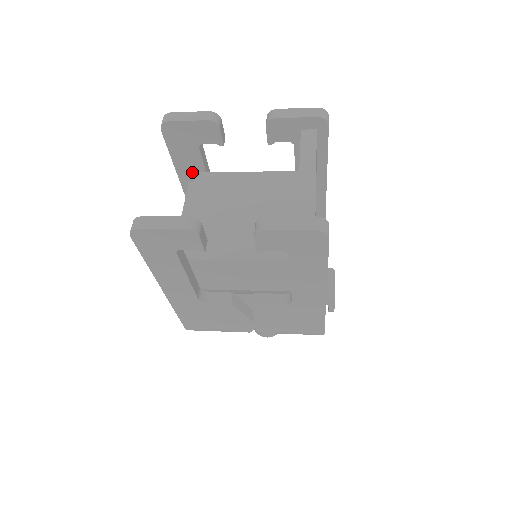
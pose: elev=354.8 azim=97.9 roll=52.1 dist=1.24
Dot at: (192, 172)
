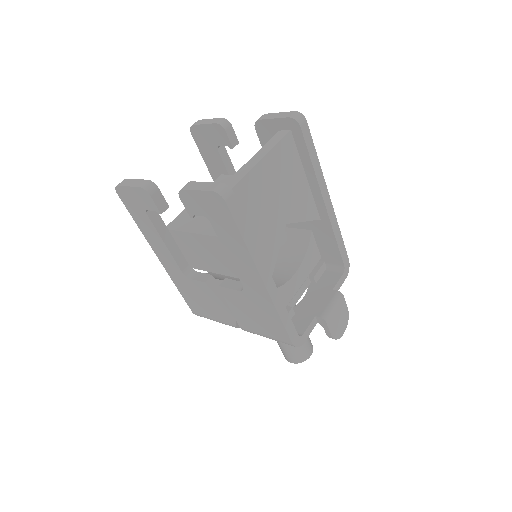
Dot at: (220, 174)
